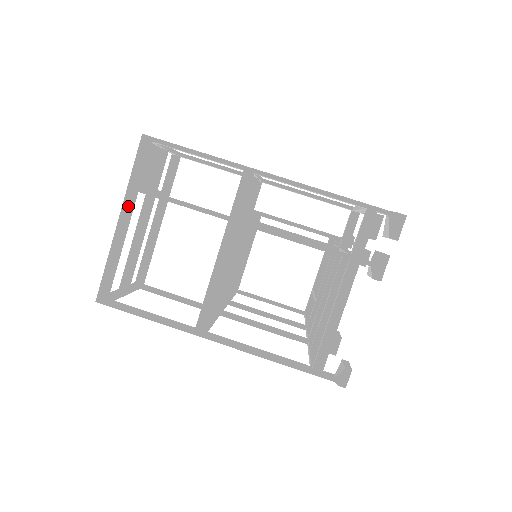
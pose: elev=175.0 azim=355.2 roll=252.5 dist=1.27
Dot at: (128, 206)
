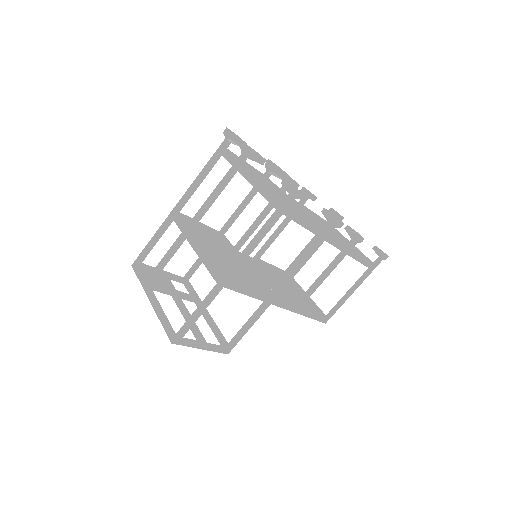
Dot at: (148, 291)
